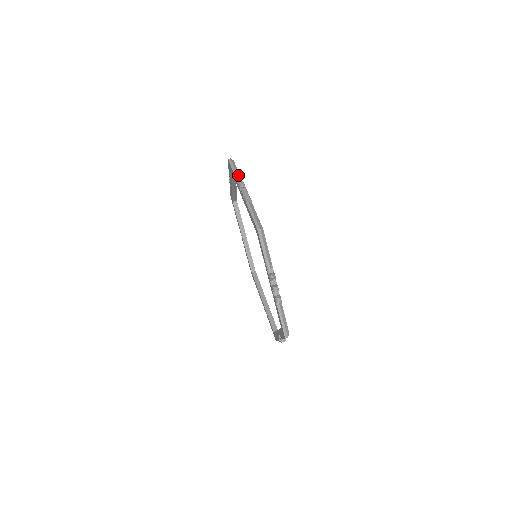
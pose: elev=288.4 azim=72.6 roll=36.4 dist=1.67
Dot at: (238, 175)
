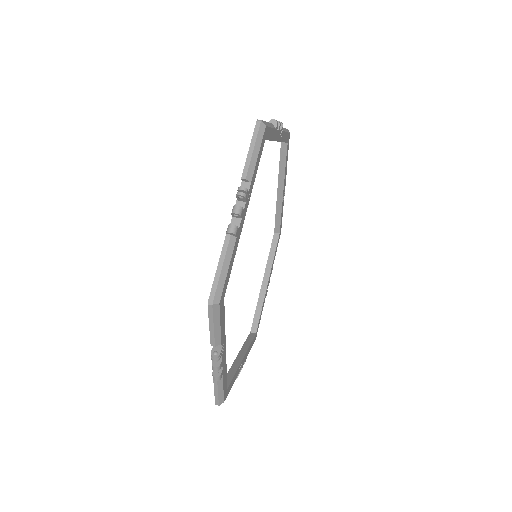
Dot at: (283, 128)
